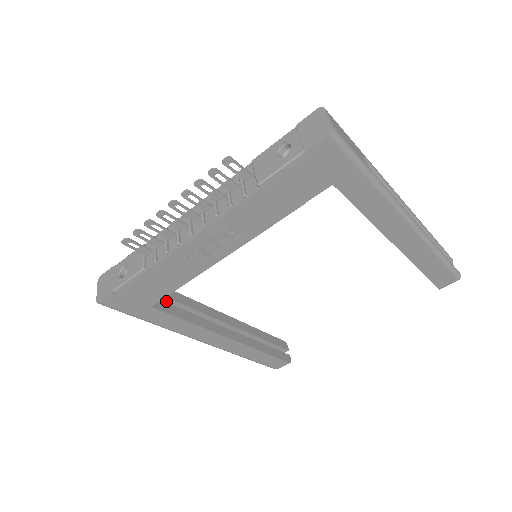
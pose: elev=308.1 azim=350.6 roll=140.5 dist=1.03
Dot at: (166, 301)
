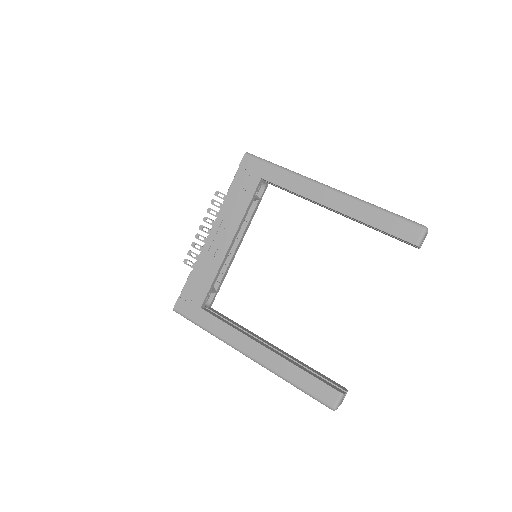
Dot at: occluded
